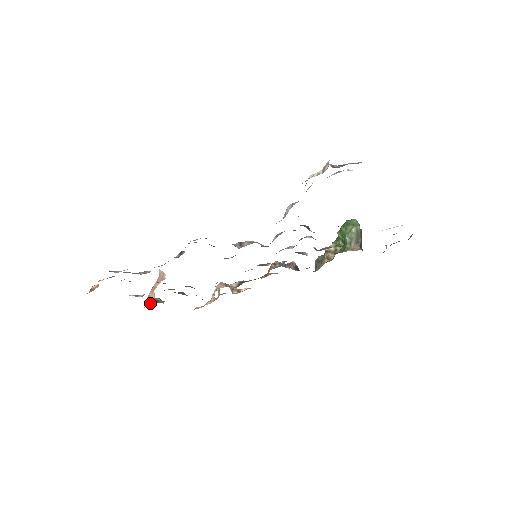
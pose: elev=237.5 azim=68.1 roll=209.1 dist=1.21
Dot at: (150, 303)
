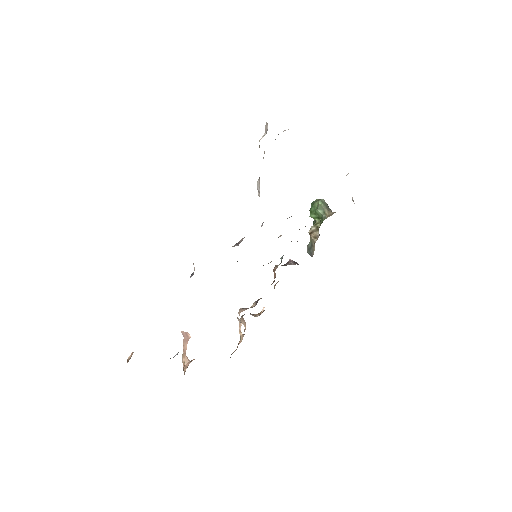
Dot at: occluded
